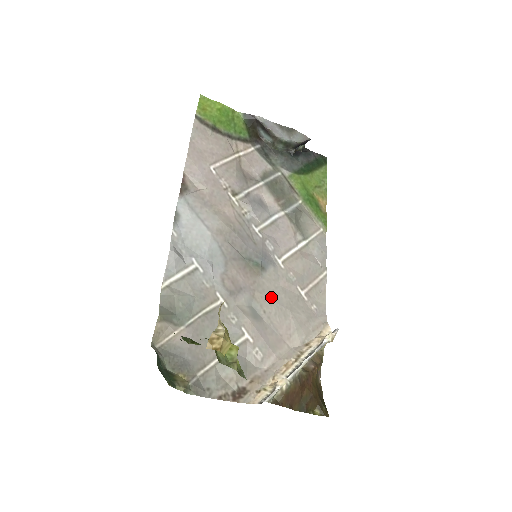
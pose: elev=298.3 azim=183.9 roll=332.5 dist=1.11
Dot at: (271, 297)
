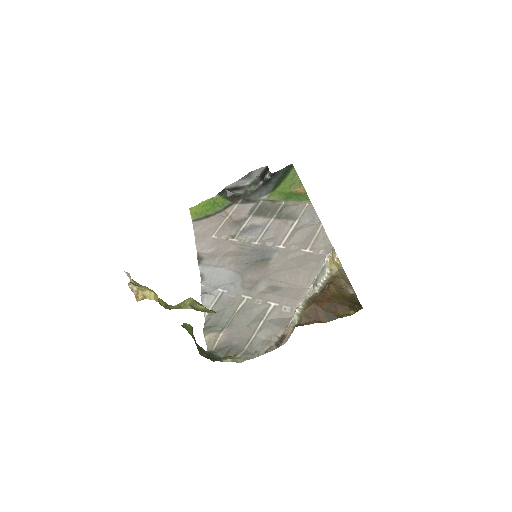
Dot at: (282, 270)
